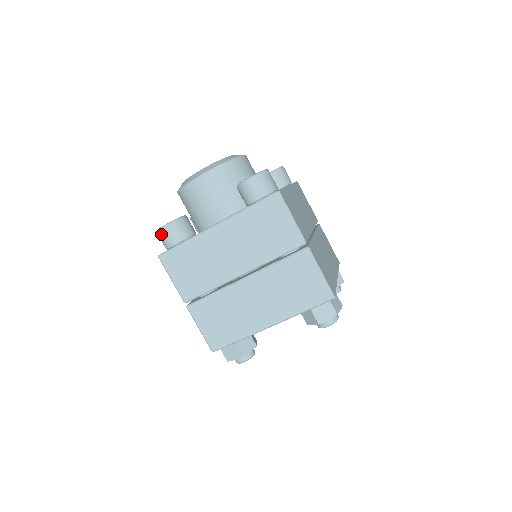
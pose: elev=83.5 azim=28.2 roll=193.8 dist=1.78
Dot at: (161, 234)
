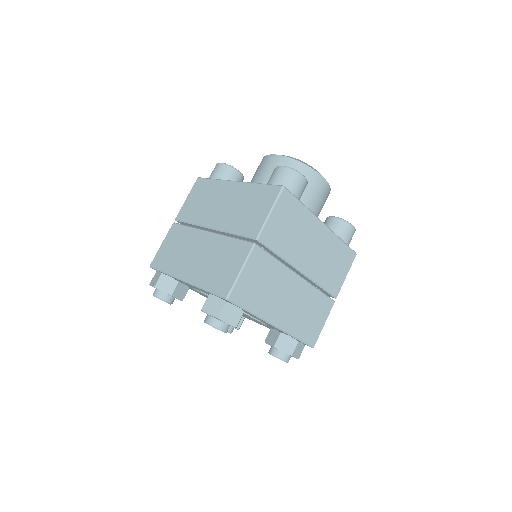
Dot at: (215, 167)
